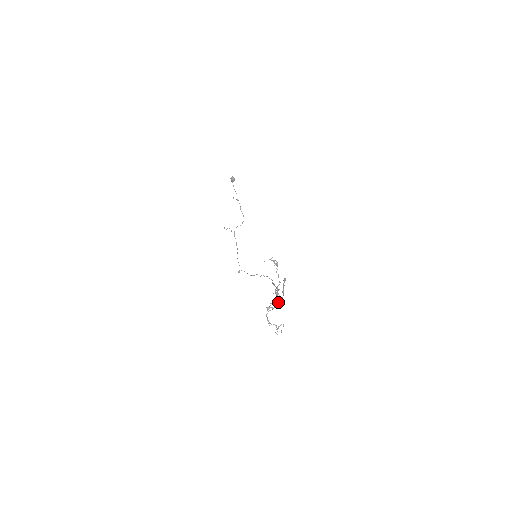
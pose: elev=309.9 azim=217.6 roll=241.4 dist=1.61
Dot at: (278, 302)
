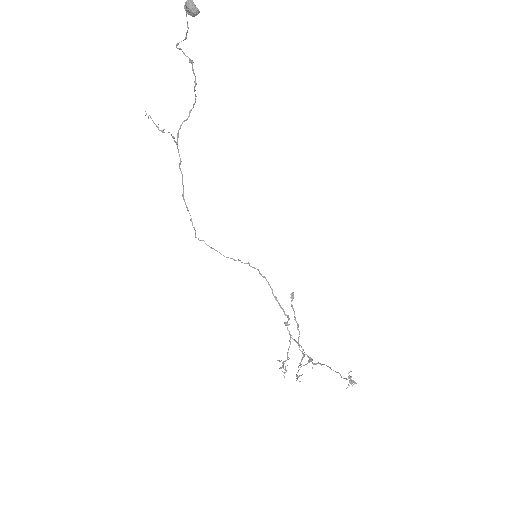
Dot at: occluded
